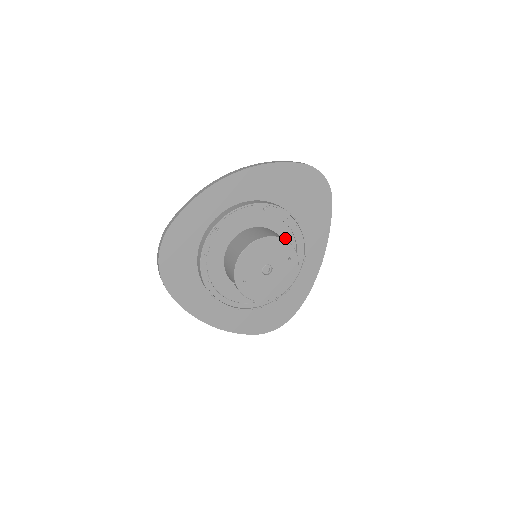
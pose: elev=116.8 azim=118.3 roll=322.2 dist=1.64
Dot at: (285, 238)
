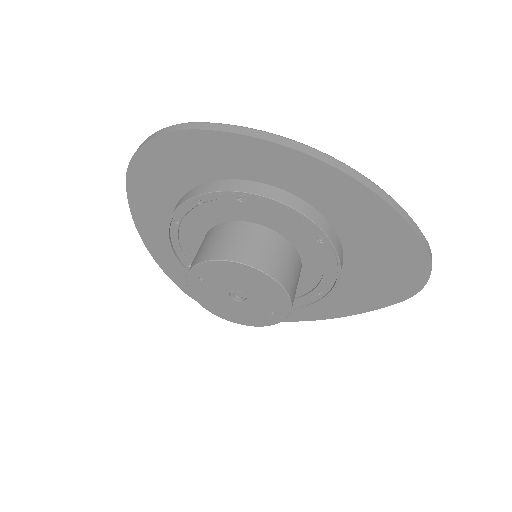
Dot at: (306, 277)
